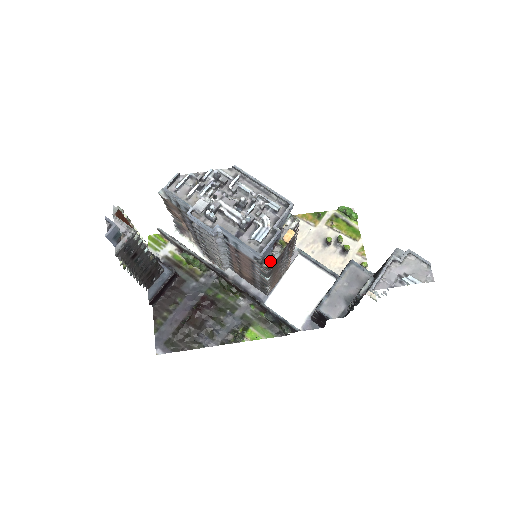
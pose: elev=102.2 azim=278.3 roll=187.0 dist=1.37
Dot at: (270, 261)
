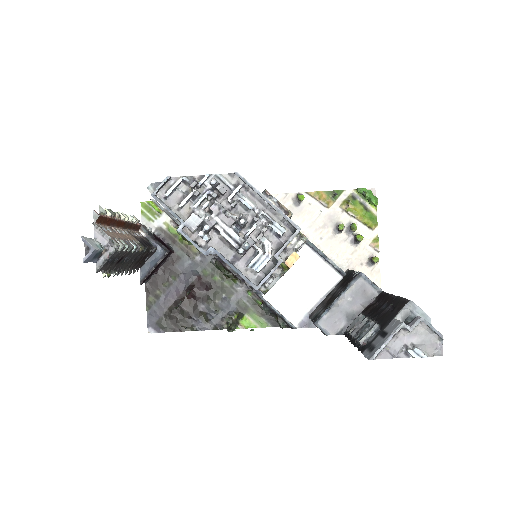
Dot at: (268, 285)
